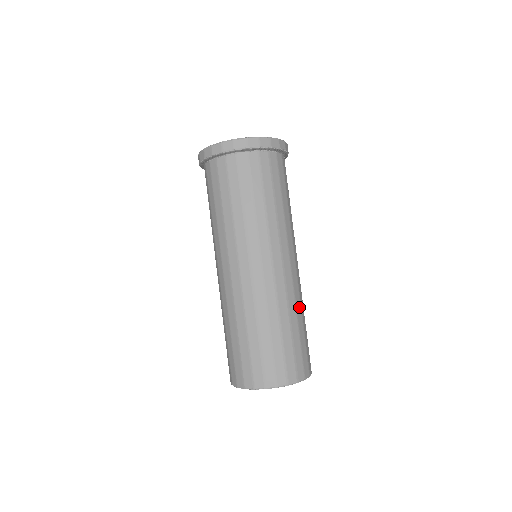
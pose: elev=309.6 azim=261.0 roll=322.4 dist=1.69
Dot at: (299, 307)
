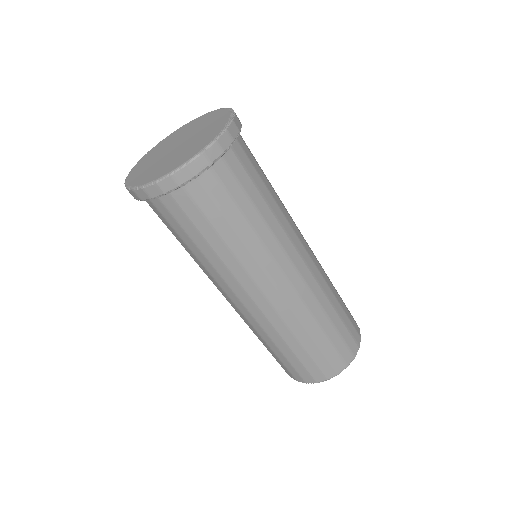
Dot at: (329, 283)
